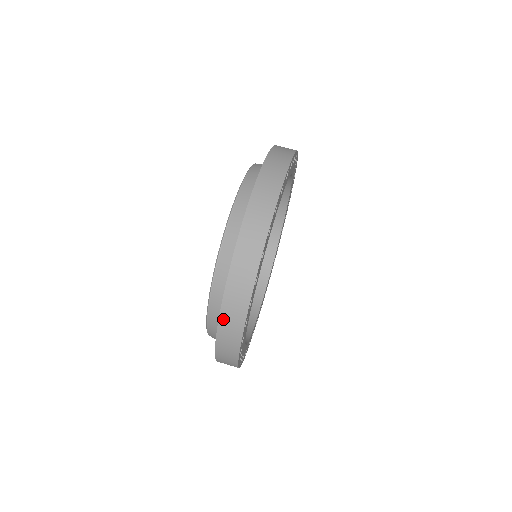
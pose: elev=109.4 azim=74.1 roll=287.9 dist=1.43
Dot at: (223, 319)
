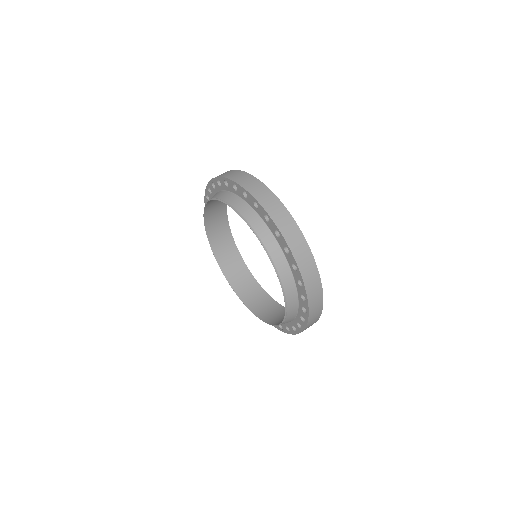
Dot at: (256, 196)
